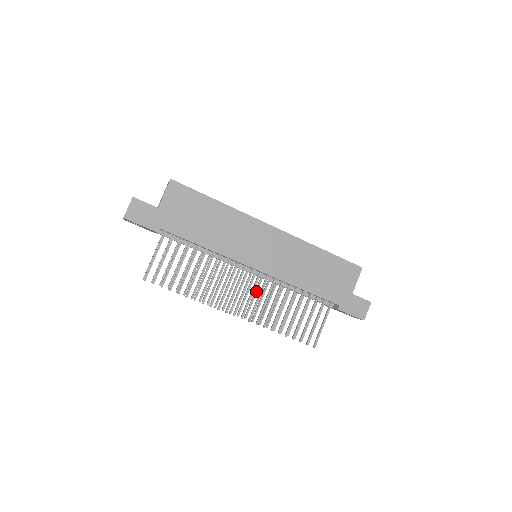
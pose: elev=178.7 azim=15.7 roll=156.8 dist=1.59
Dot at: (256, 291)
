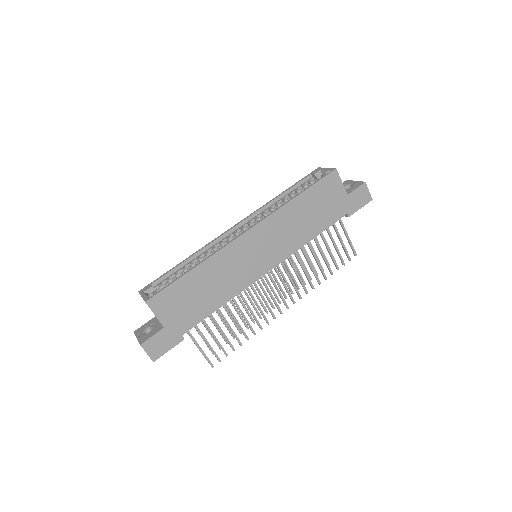
Dot at: (280, 271)
